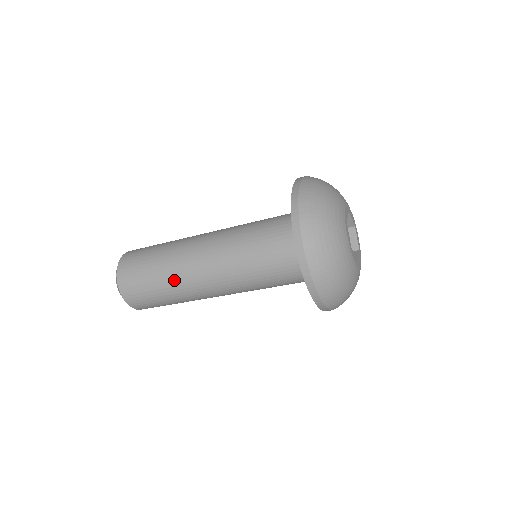
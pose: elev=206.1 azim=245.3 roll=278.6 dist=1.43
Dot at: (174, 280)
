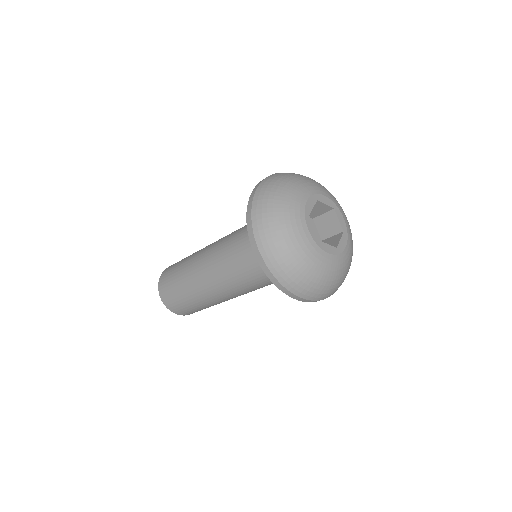
Dot at: (189, 264)
